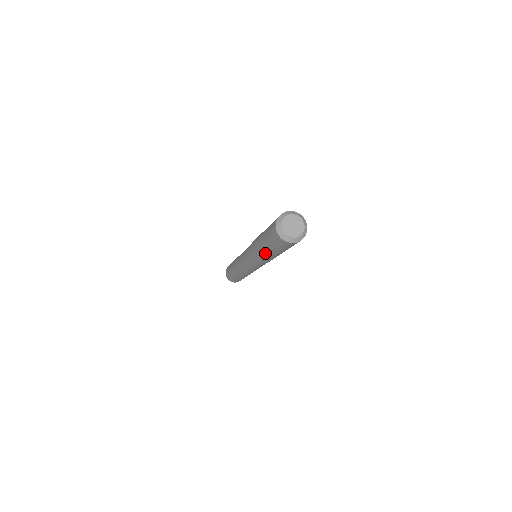
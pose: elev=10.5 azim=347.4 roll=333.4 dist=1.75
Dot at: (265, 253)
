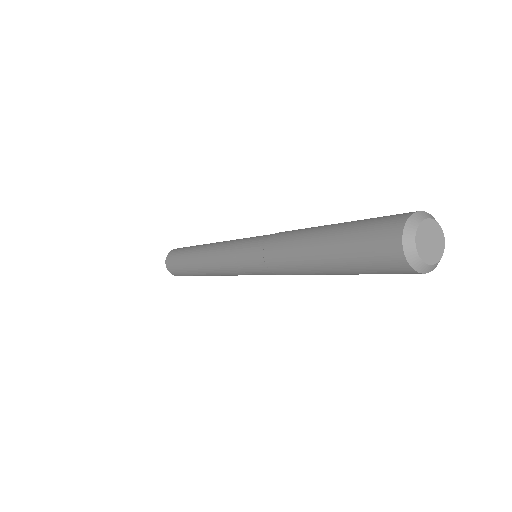
Dot at: (319, 271)
